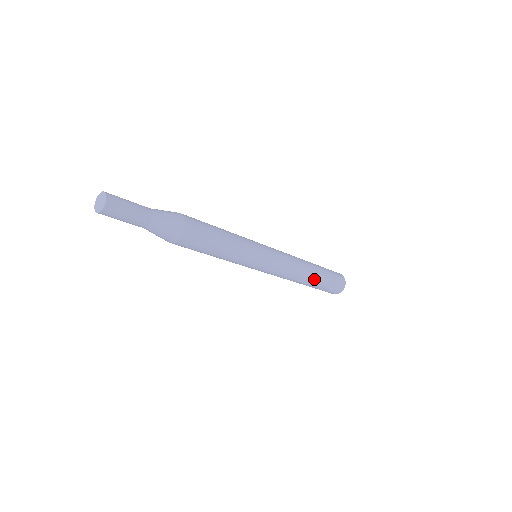
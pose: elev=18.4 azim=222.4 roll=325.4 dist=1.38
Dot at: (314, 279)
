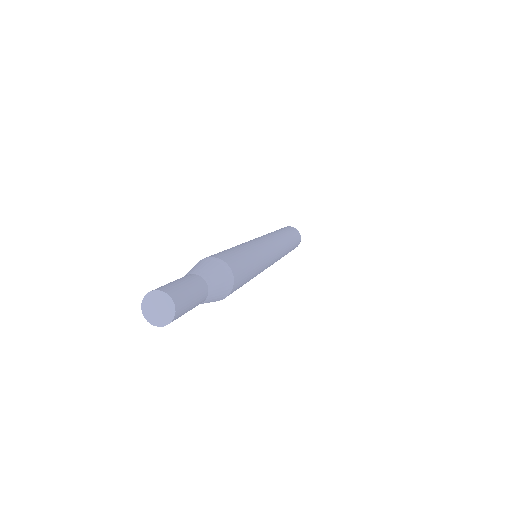
Dot at: (291, 245)
